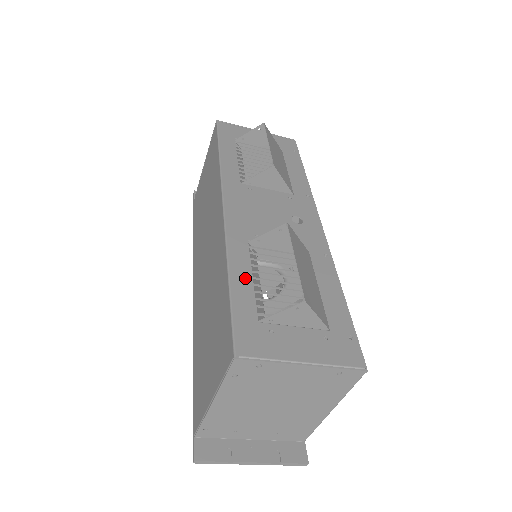
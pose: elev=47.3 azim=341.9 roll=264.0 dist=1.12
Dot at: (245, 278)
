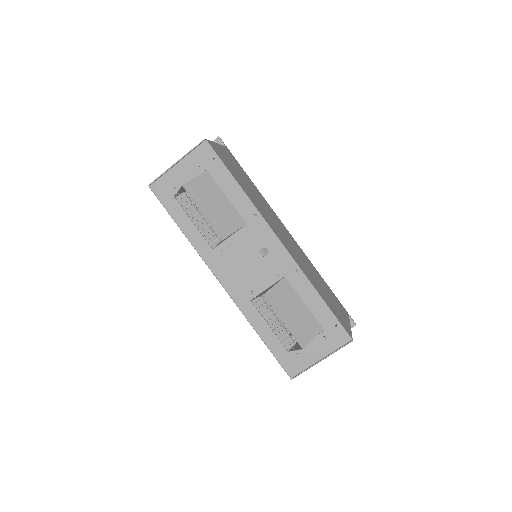
Dot at: (267, 331)
